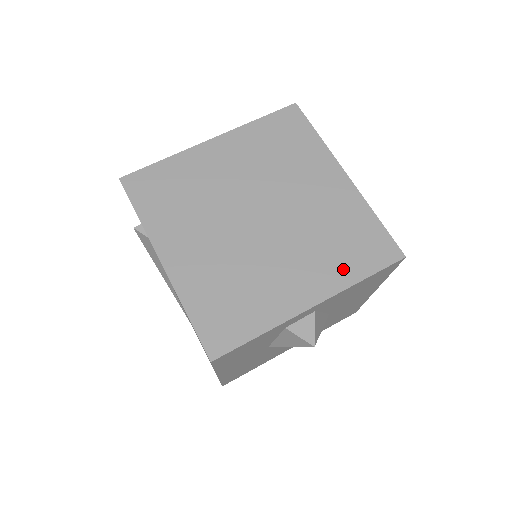
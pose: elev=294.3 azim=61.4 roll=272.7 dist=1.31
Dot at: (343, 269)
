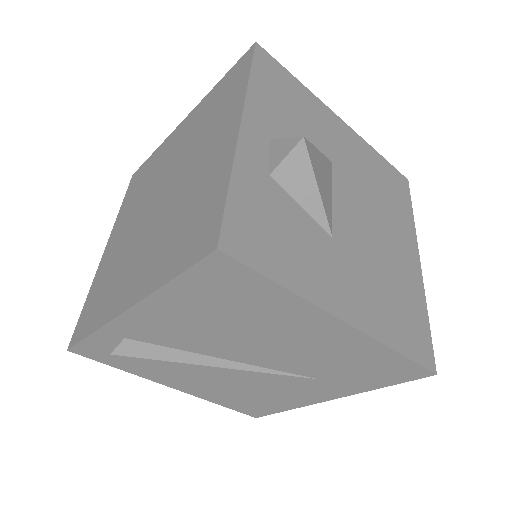
Dot at: (232, 101)
